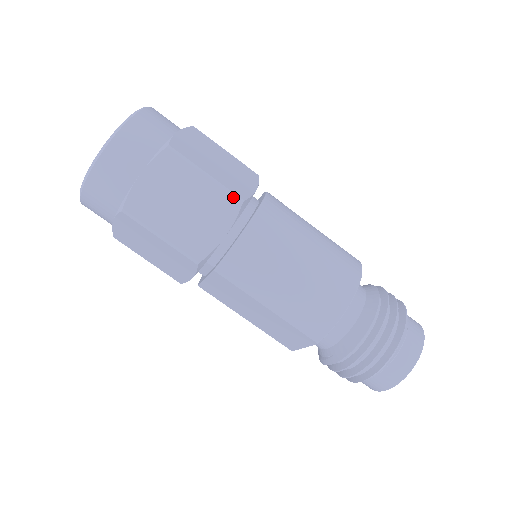
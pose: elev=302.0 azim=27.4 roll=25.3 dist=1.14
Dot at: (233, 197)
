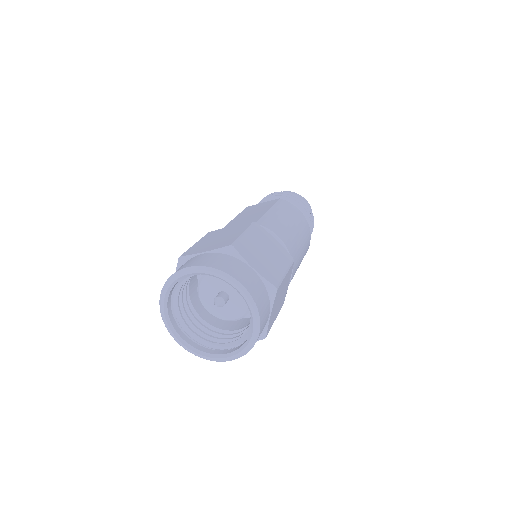
Dot at: (292, 265)
